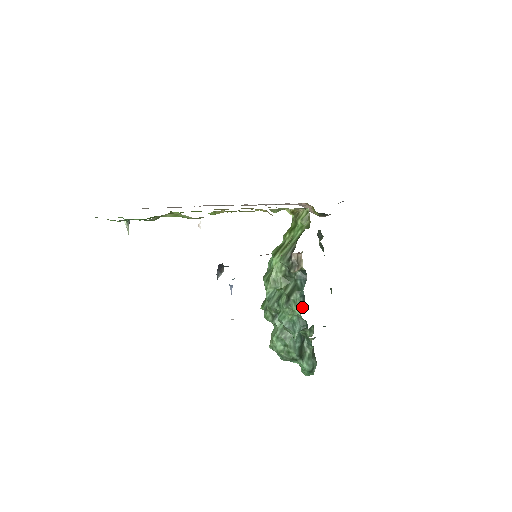
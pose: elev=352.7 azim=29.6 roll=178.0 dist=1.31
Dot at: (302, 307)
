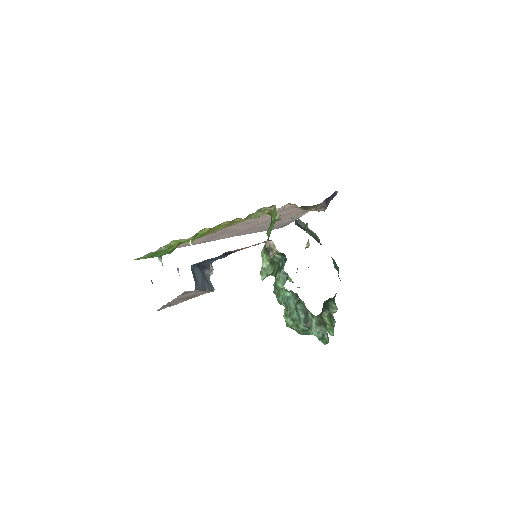
Dot at: (285, 282)
